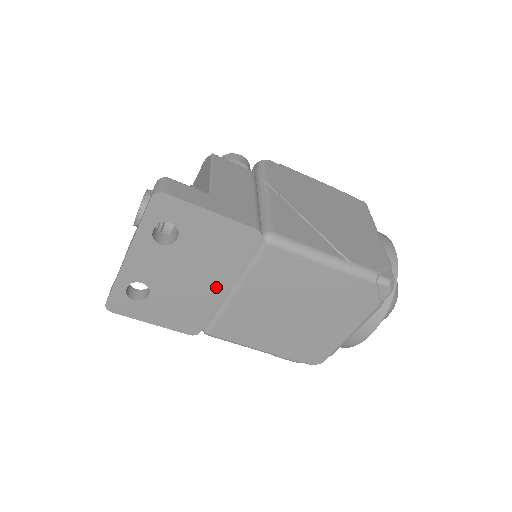
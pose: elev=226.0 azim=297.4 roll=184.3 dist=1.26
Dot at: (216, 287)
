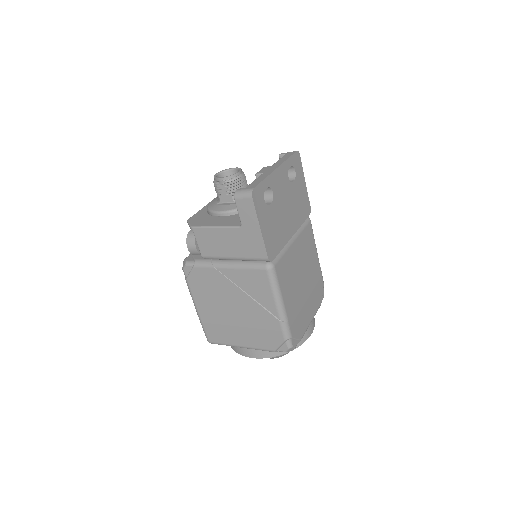
Dot at: (290, 229)
